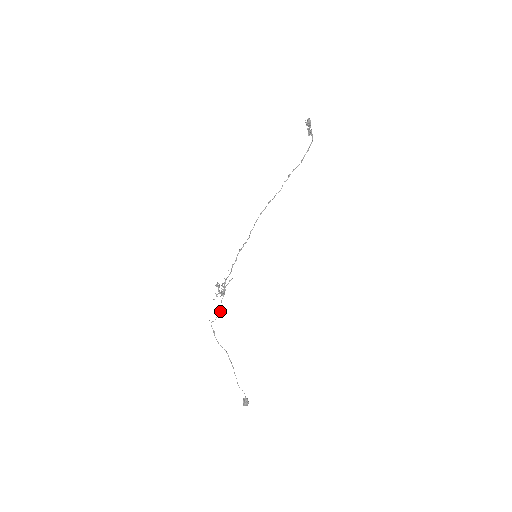
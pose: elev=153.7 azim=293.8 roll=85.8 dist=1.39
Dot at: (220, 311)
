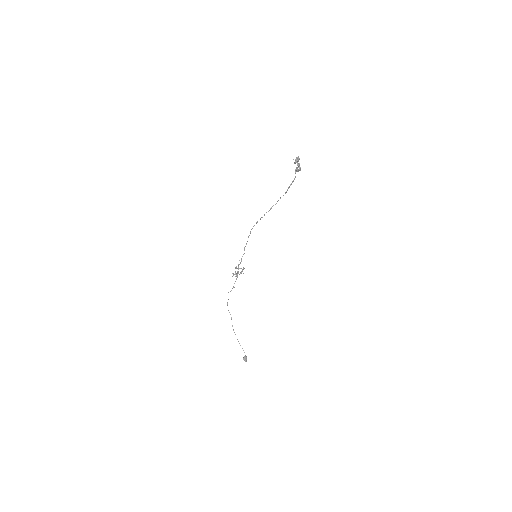
Dot at: (233, 287)
